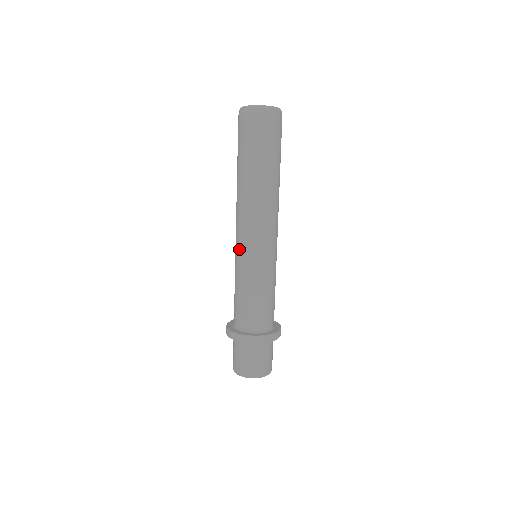
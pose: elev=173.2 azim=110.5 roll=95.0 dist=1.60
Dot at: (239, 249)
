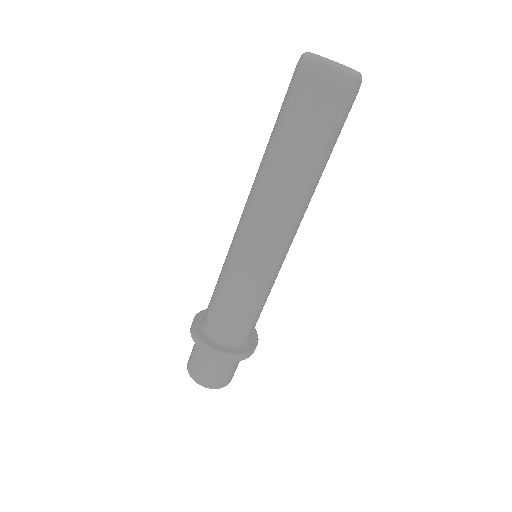
Dot at: (249, 255)
